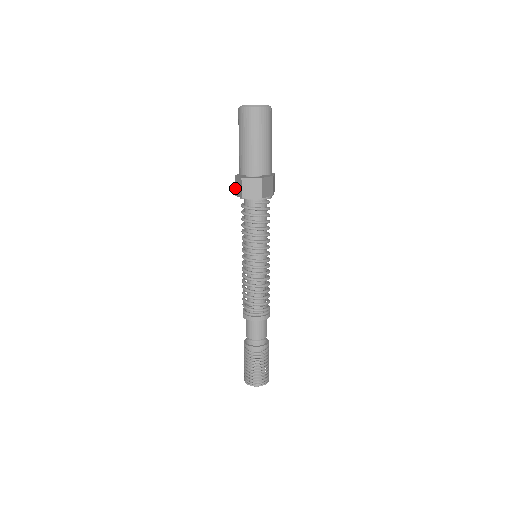
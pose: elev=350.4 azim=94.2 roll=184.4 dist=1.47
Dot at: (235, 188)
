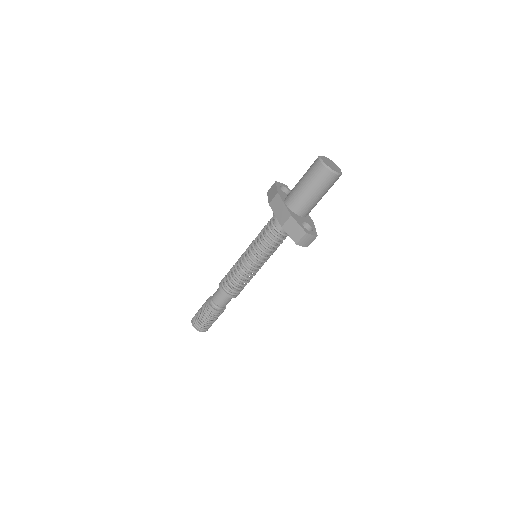
Dot at: (286, 224)
